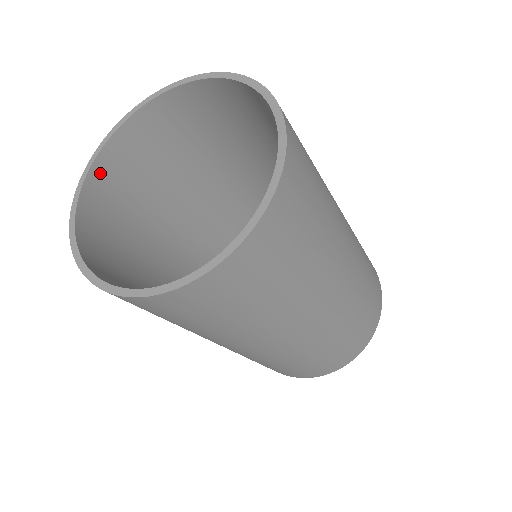
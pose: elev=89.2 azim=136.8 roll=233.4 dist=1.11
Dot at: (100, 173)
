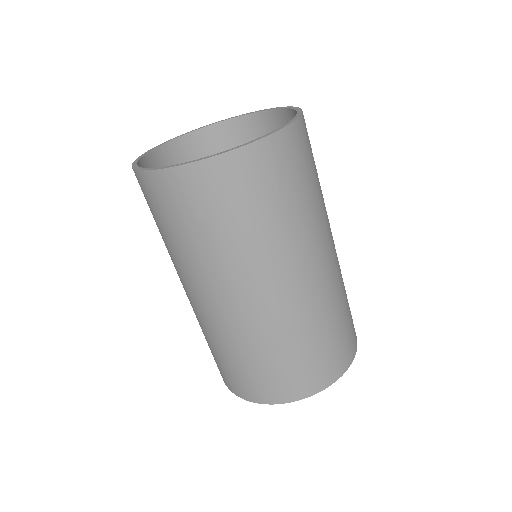
Dot at: (156, 158)
